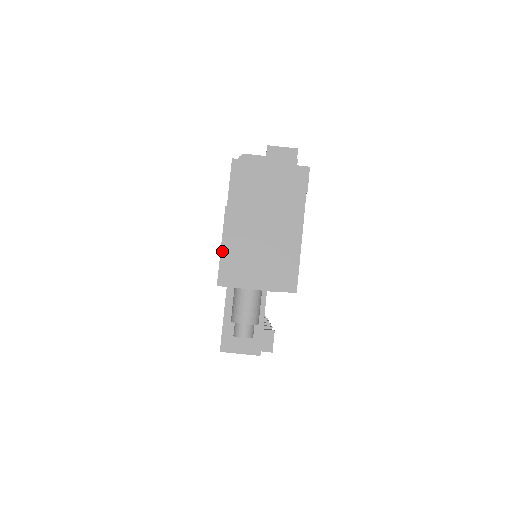
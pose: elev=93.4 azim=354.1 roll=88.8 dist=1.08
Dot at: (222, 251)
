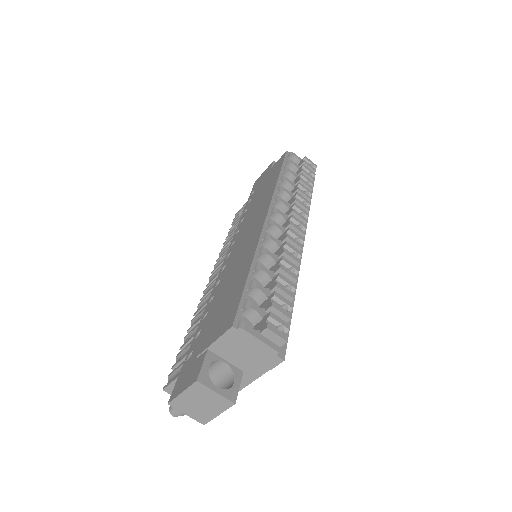
Dot at: (181, 395)
